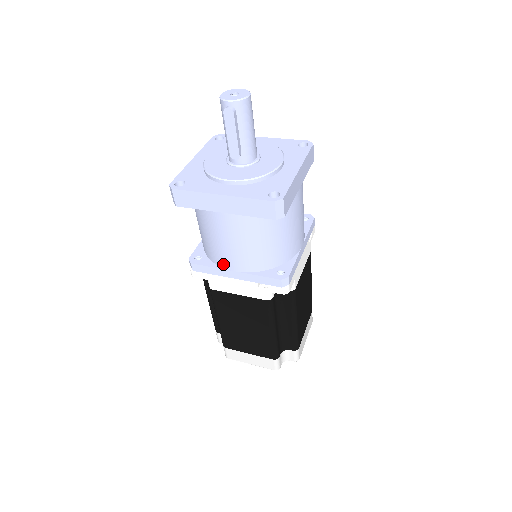
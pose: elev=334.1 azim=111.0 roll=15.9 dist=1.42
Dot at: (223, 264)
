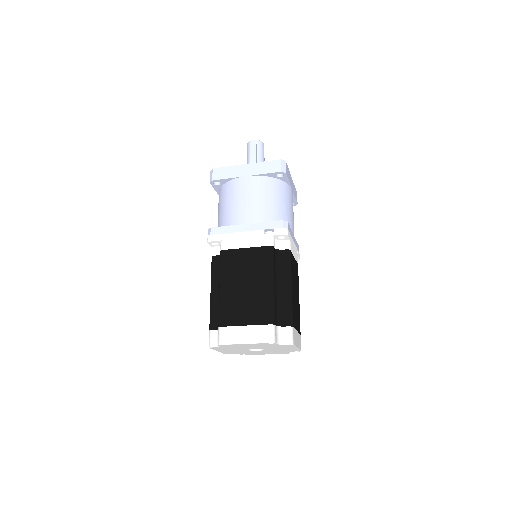
Dot at: (237, 221)
